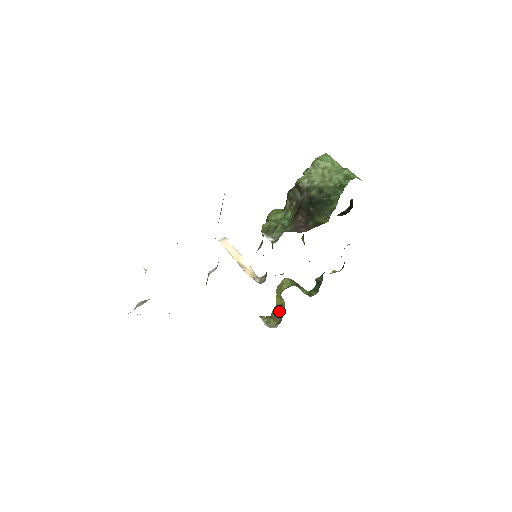
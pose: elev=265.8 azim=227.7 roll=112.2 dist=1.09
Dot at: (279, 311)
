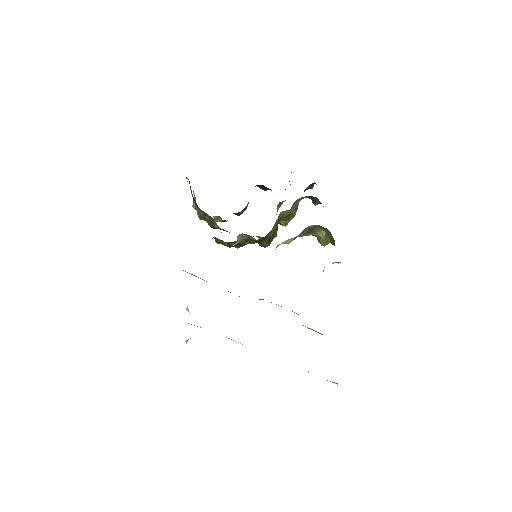
Dot at: (328, 236)
